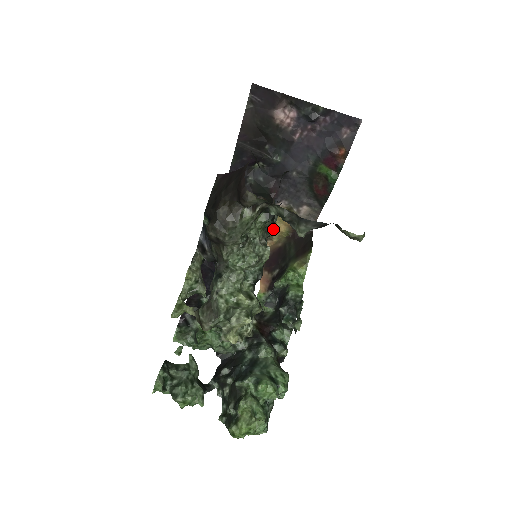
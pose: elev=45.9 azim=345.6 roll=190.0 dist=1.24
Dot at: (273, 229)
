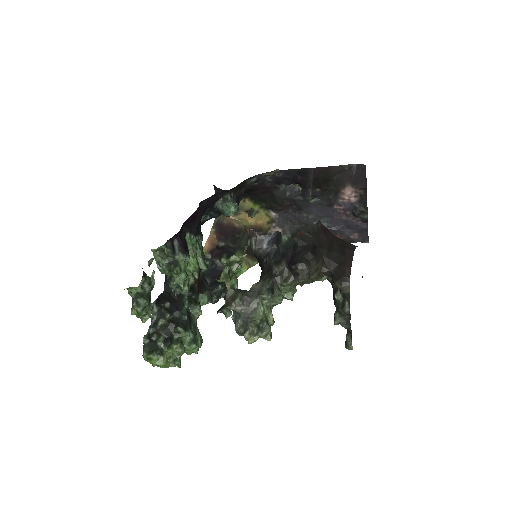
Dot at: (246, 214)
